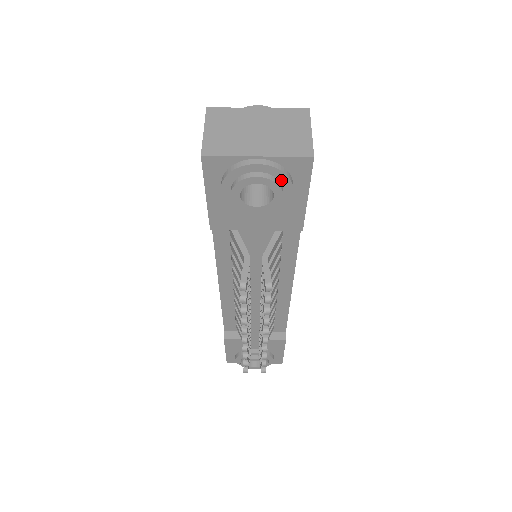
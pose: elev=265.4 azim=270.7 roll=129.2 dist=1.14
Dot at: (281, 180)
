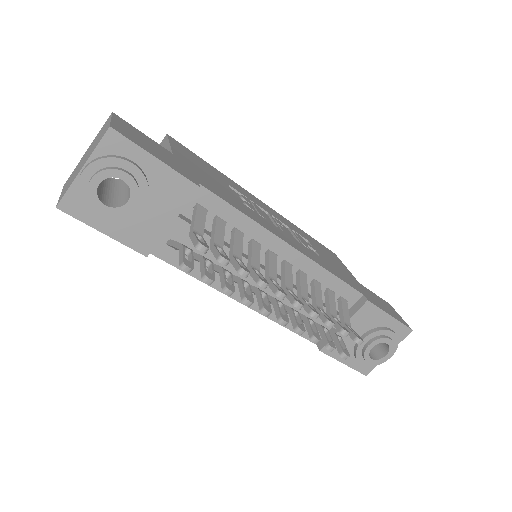
Dot at: (113, 165)
